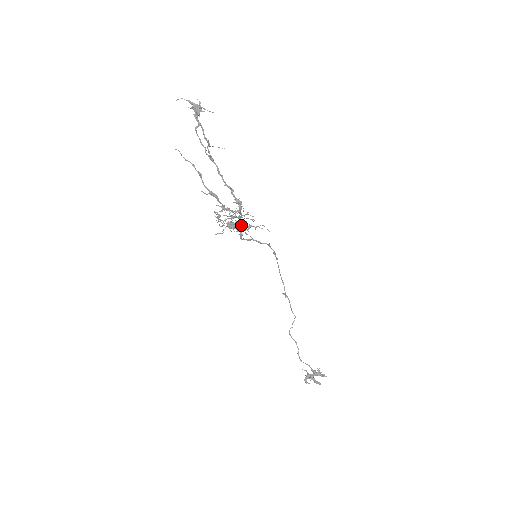
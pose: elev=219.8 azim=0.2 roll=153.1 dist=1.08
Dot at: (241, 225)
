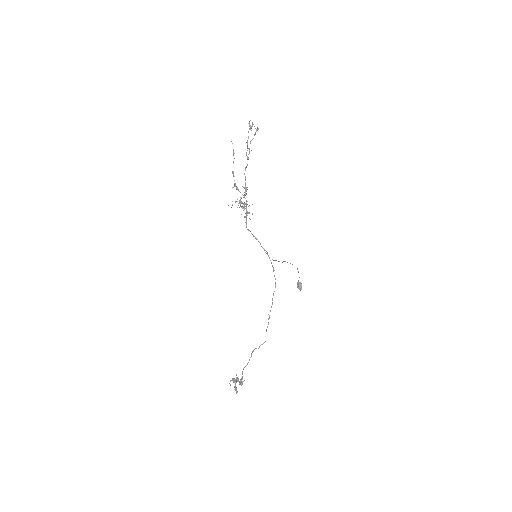
Dot at: (243, 208)
